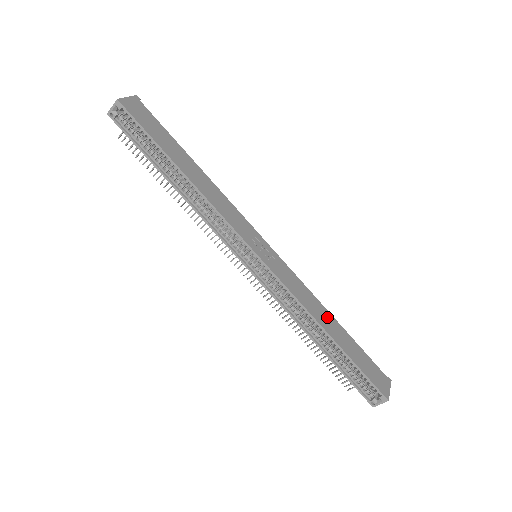
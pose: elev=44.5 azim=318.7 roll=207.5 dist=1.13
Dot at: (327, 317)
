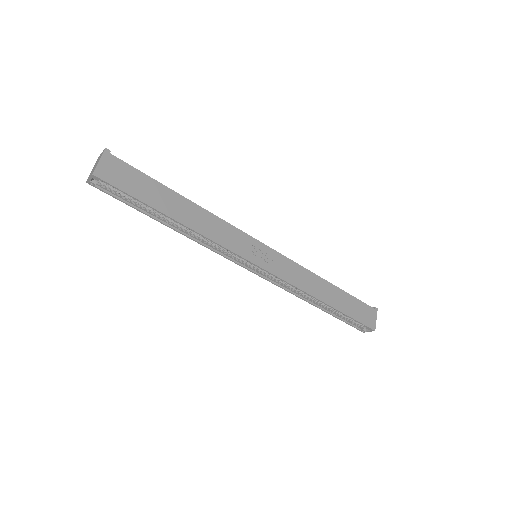
Dot at: (323, 286)
